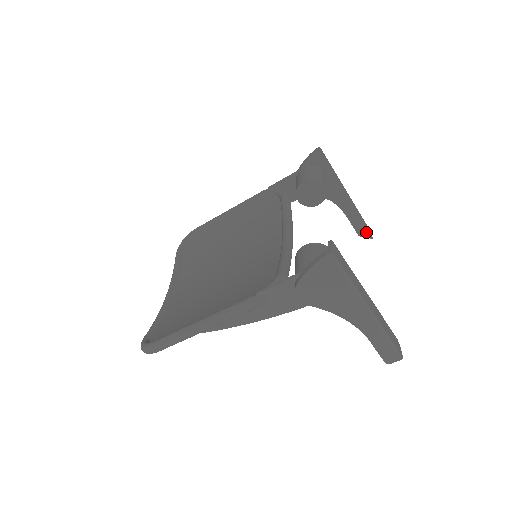
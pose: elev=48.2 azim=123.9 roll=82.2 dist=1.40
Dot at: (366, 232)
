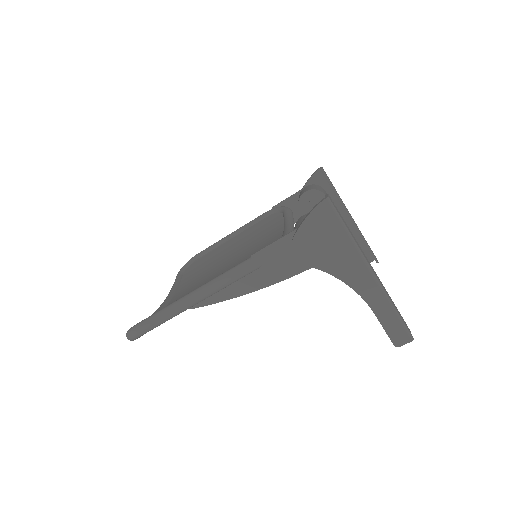
Dot at: (371, 254)
